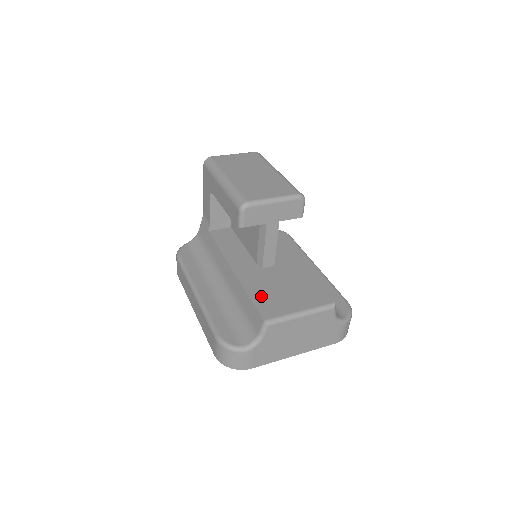
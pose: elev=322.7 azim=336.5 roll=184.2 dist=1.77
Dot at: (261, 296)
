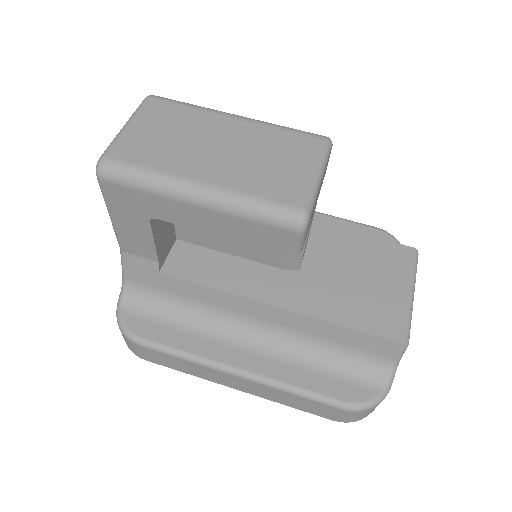
Dot at: (355, 313)
